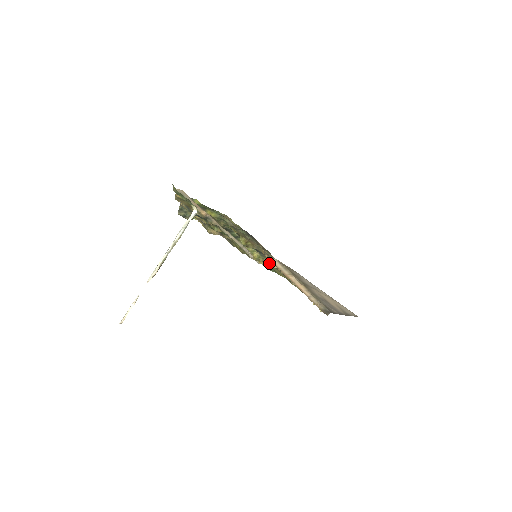
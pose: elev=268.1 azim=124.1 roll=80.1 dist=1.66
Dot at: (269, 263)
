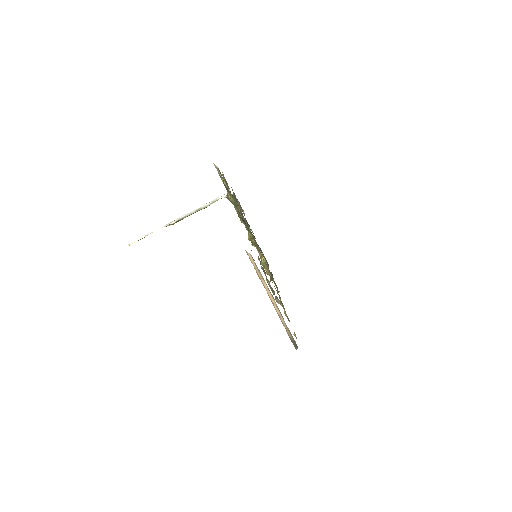
Dot at: (269, 272)
